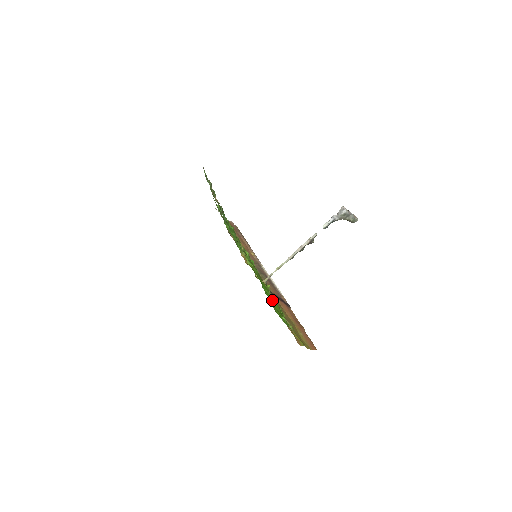
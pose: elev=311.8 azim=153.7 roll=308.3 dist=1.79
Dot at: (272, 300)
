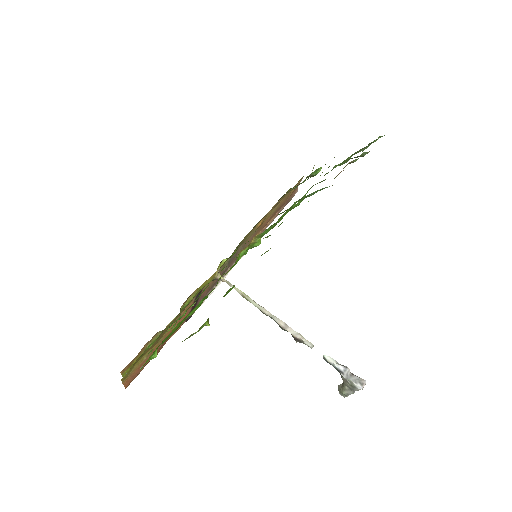
Dot at: occluded
